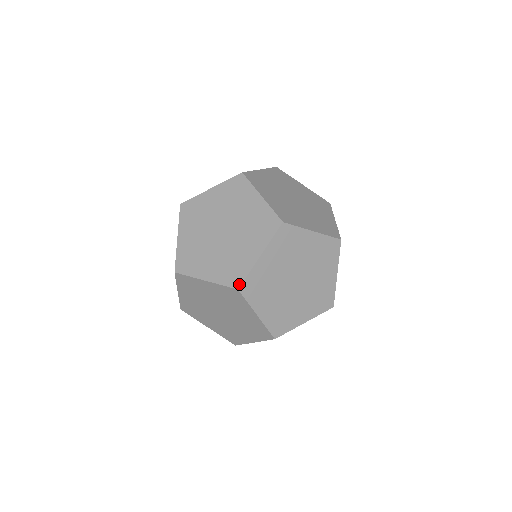
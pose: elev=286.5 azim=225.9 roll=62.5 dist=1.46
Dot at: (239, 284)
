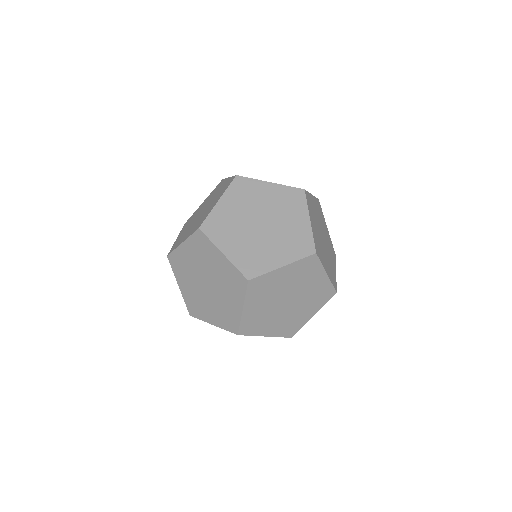
Dot at: (200, 225)
